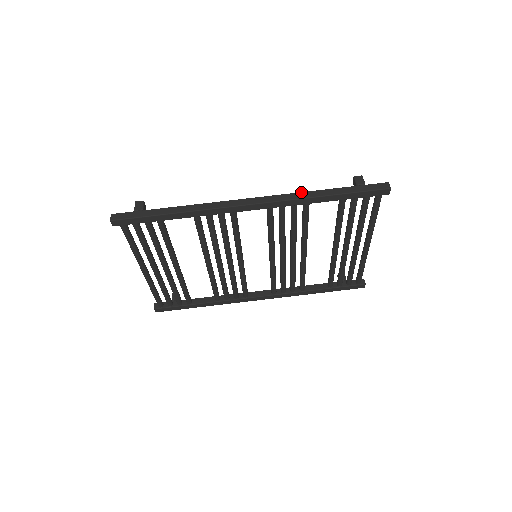
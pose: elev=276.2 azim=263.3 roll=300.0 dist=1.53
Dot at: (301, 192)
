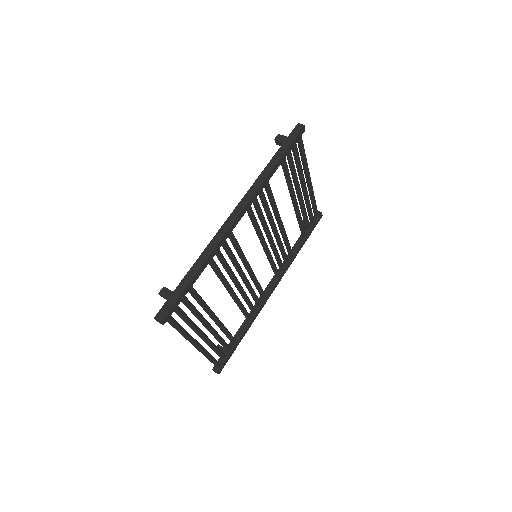
Dot at: (258, 177)
